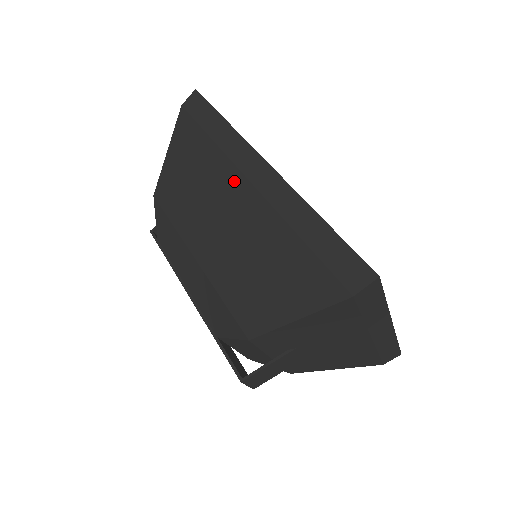
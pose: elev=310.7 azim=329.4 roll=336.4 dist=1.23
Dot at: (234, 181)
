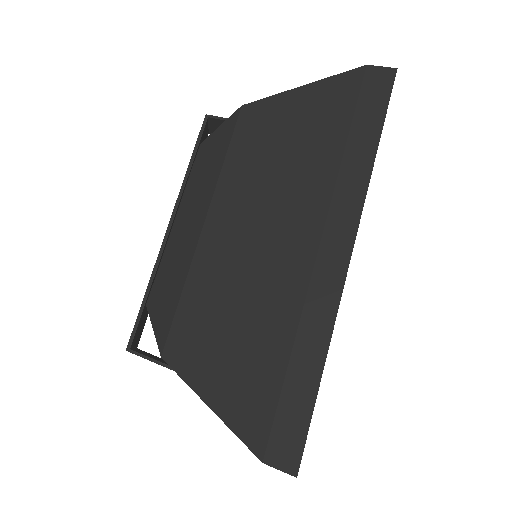
Dot at: (310, 221)
